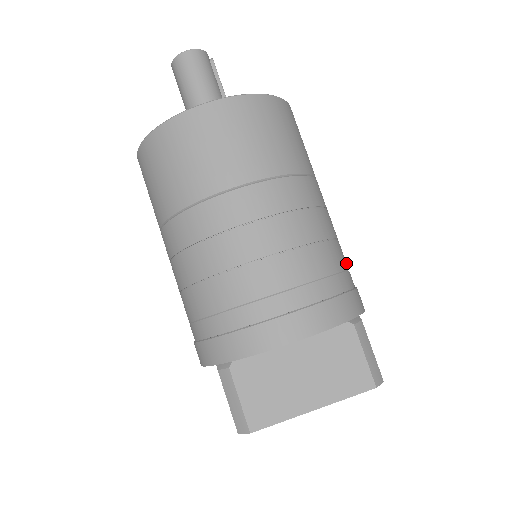
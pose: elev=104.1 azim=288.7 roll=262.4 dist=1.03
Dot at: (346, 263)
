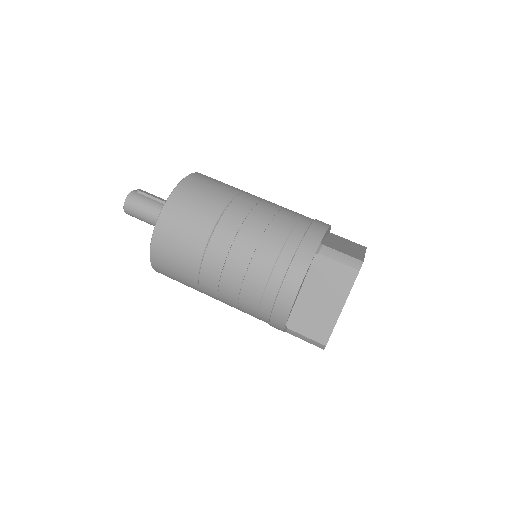
Dot at: (294, 219)
